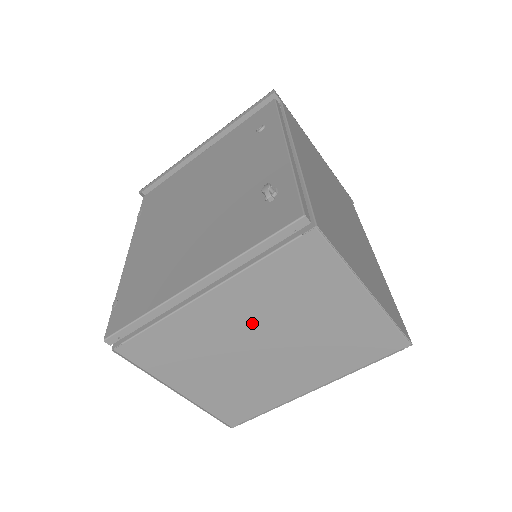
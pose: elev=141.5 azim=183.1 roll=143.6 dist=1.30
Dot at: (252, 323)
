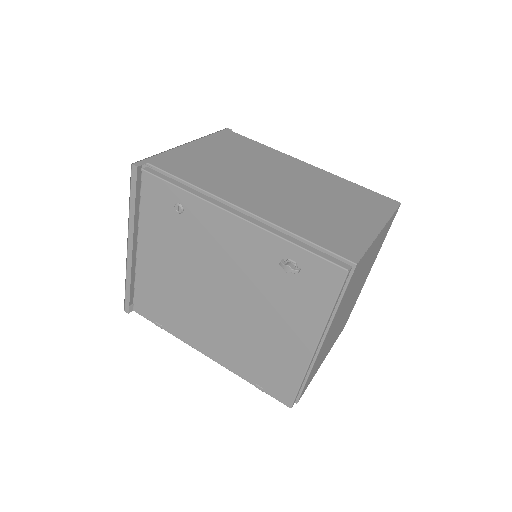
Dot at: (342, 311)
